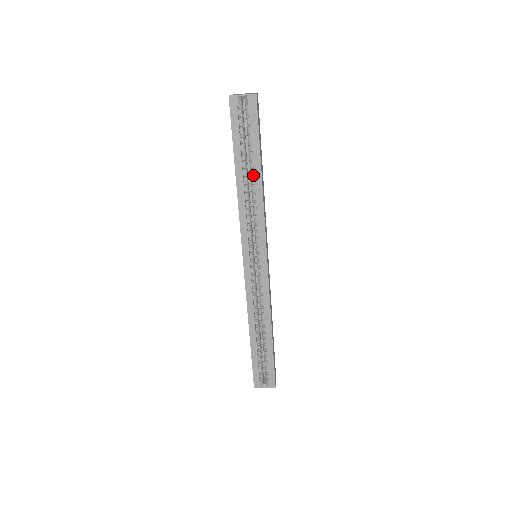
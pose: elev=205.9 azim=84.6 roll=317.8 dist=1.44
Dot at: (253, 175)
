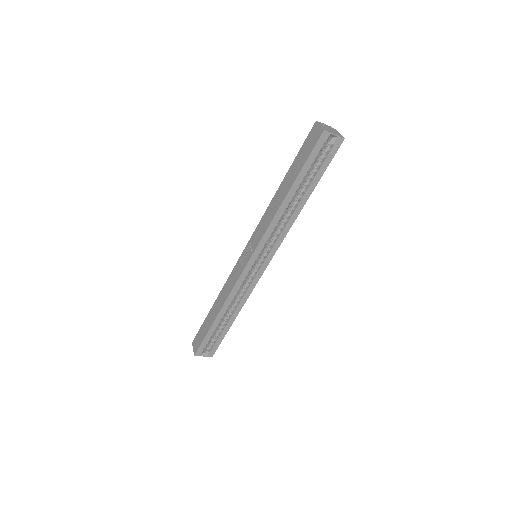
Dot at: (299, 198)
